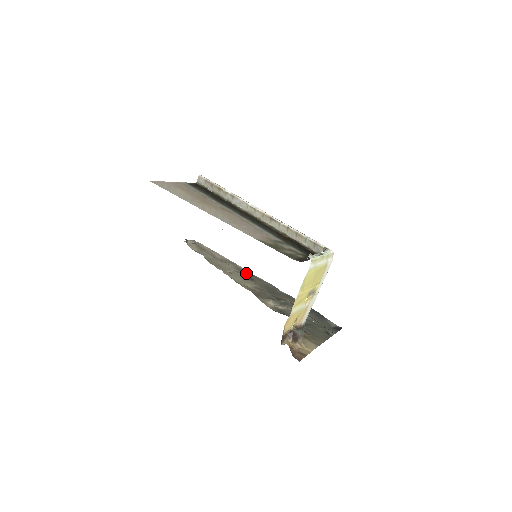
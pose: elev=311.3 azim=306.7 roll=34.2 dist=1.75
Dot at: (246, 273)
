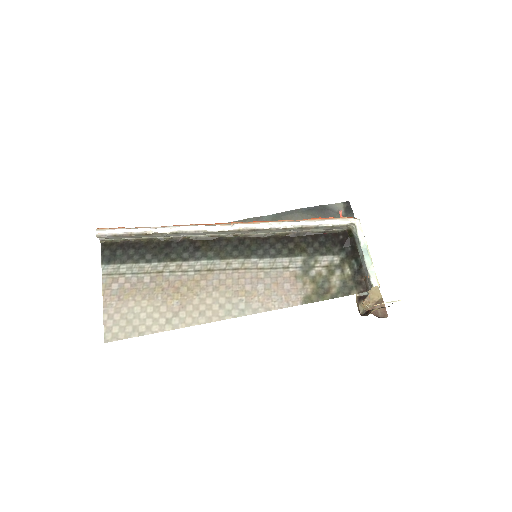
Dot at: occluded
